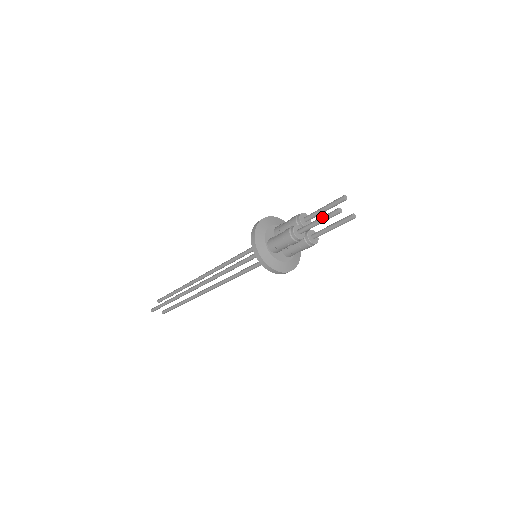
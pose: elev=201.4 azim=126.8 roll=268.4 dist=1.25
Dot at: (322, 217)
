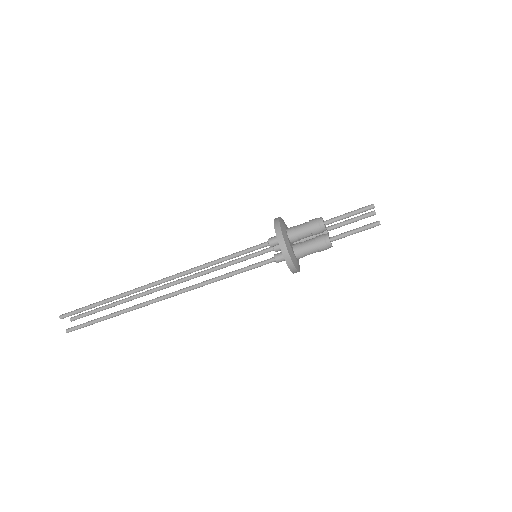
Dot at: (355, 210)
